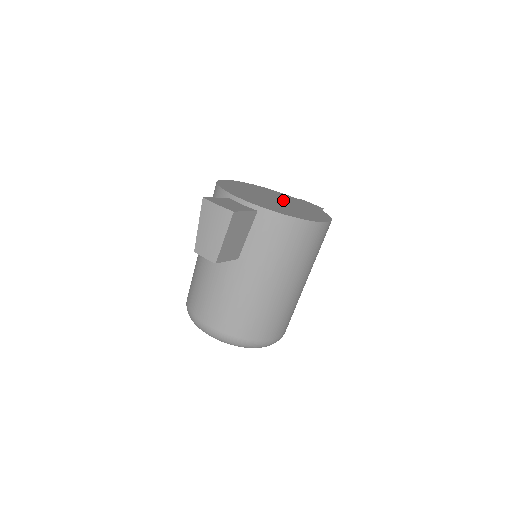
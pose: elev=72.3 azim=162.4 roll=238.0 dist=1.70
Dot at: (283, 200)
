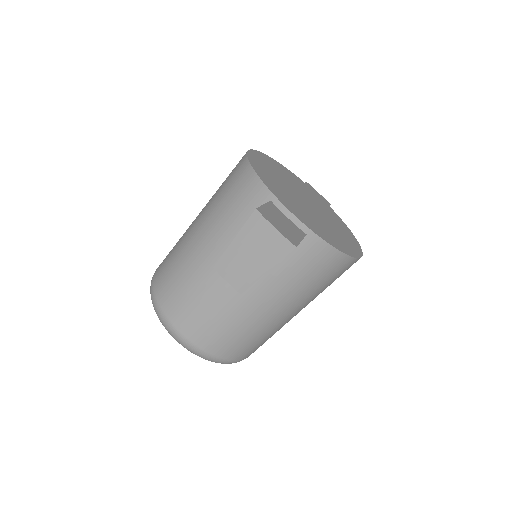
Dot at: (311, 201)
